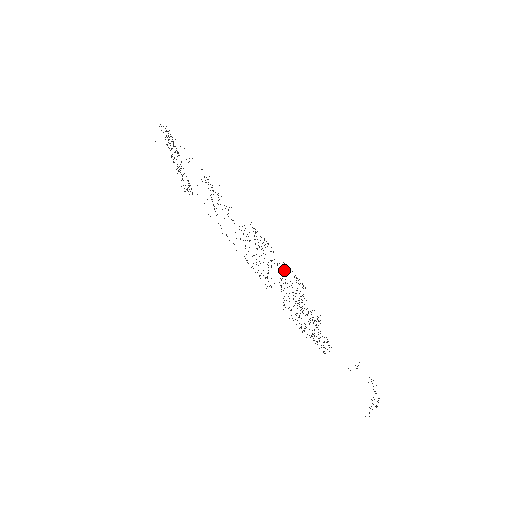
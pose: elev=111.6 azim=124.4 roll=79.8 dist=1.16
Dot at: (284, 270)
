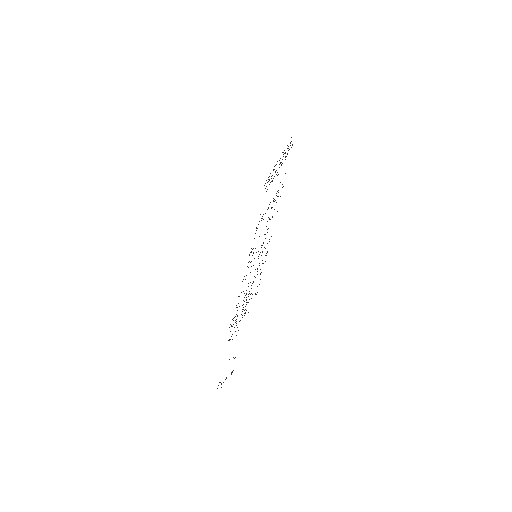
Dot at: occluded
